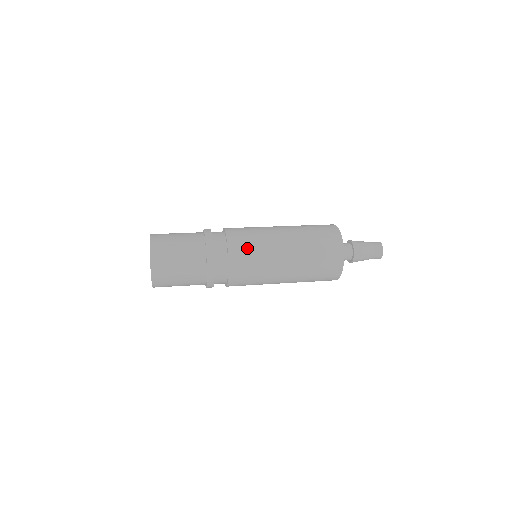
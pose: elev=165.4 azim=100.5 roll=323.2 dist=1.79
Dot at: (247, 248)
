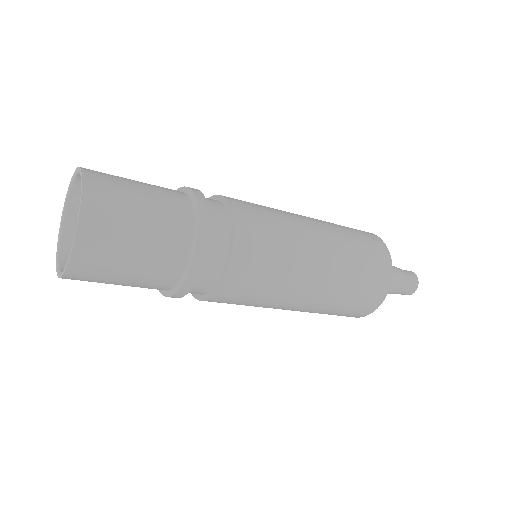
Dot at: (248, 202)
